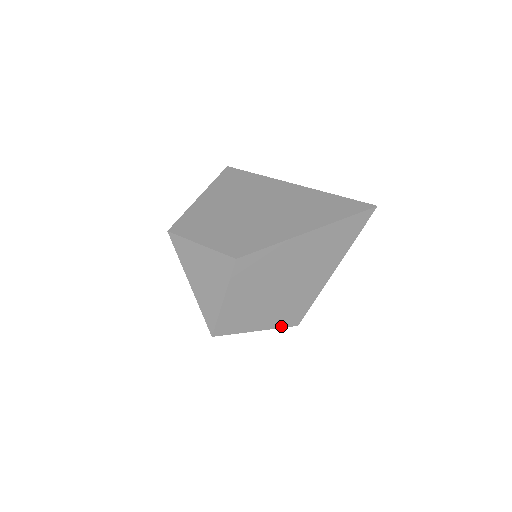
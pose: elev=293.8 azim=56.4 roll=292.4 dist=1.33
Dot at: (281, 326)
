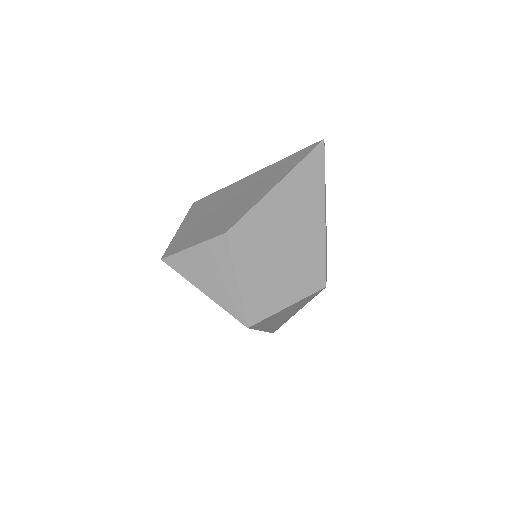
Dot at: (310, 293)
